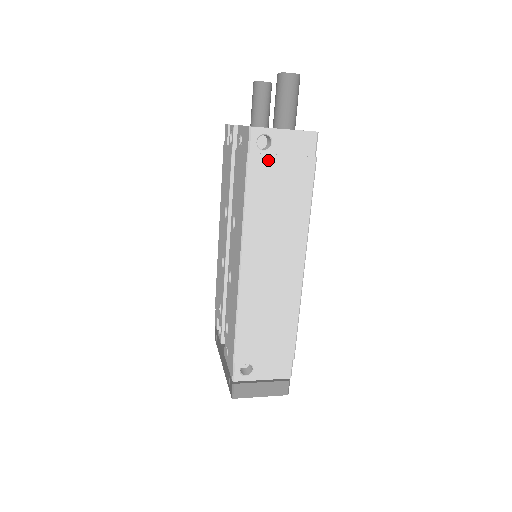
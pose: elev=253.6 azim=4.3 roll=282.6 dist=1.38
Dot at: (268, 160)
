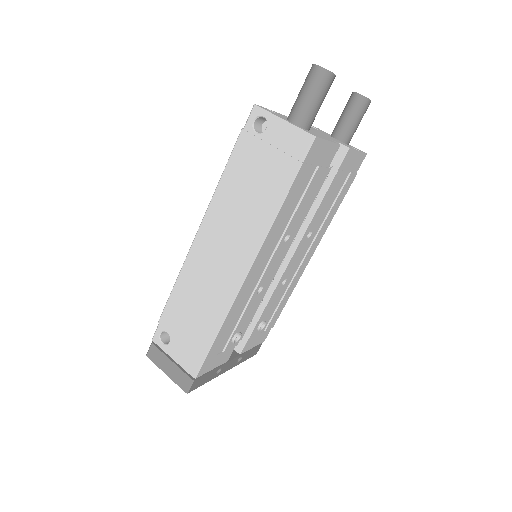
Dot at: (256, 144)
